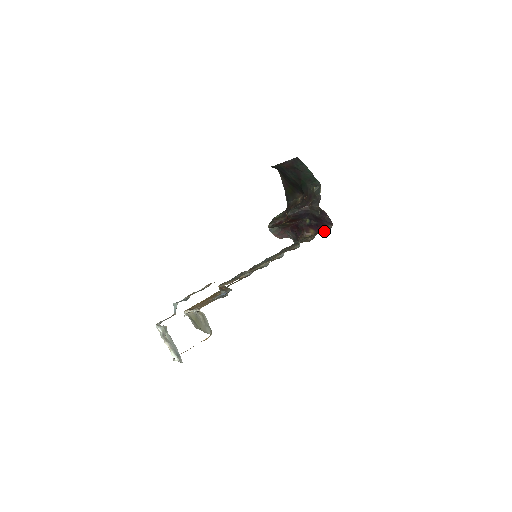
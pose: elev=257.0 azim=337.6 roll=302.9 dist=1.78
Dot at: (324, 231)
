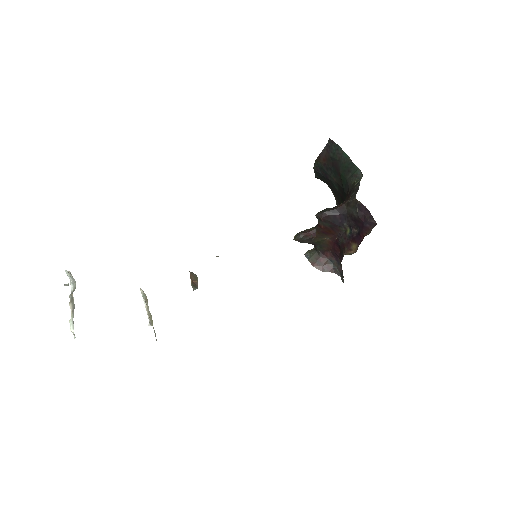
Dot at: occluded
